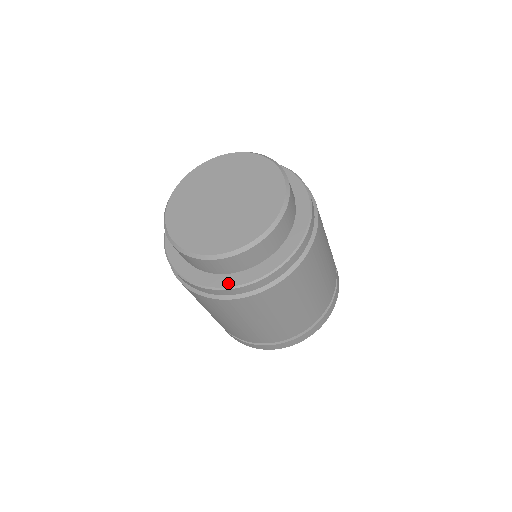
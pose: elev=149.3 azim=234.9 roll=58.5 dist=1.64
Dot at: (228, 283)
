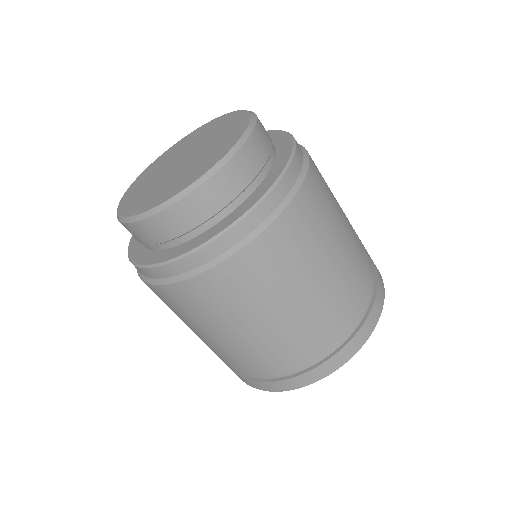
Dot at: (159, 259)
